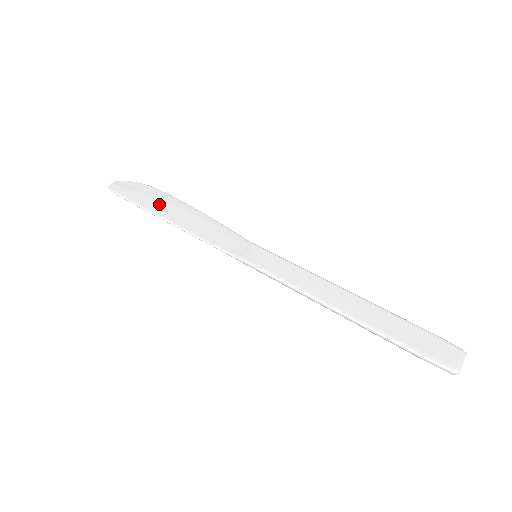
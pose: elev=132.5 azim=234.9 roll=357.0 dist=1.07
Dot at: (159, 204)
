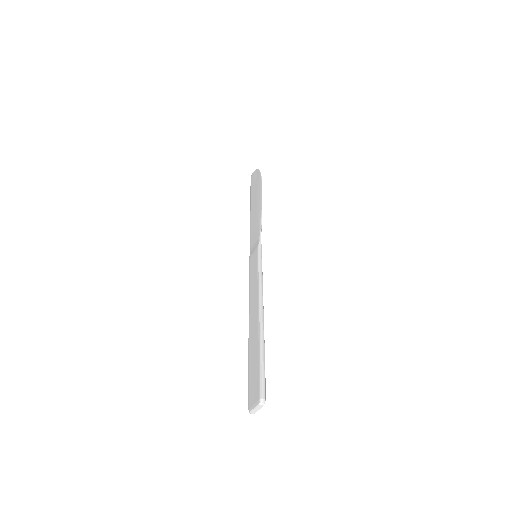
Dot at: (255, 195)
